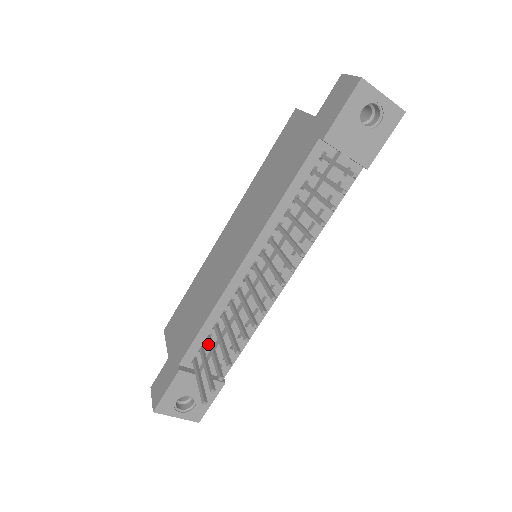
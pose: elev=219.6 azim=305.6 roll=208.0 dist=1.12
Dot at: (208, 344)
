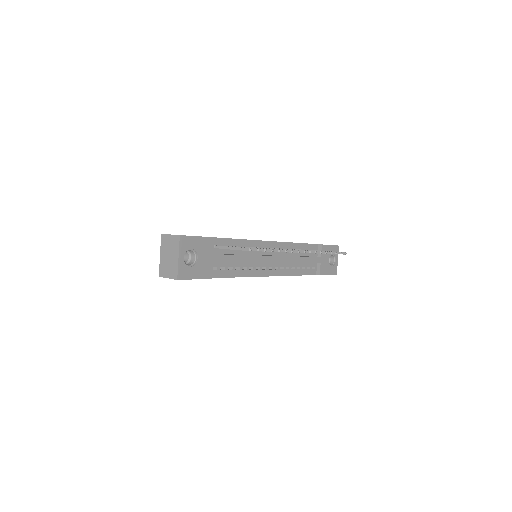
Dot at: occluded
